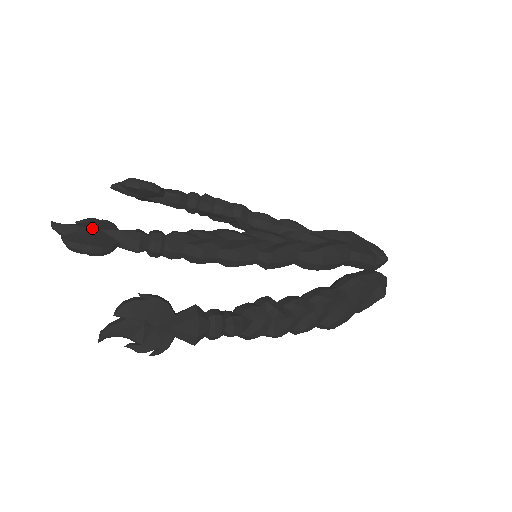
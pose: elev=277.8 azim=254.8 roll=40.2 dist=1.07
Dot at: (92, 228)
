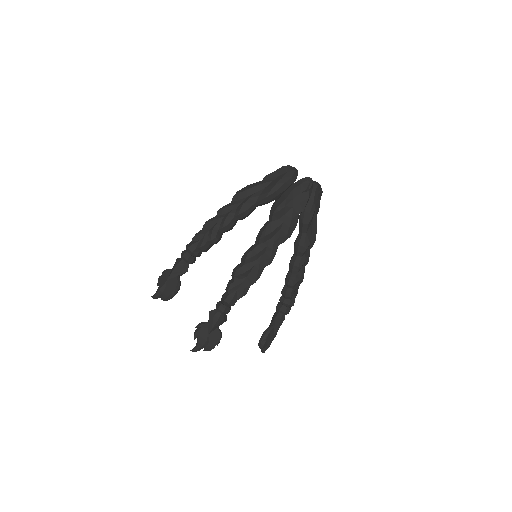
Dot at: (207, 339)
